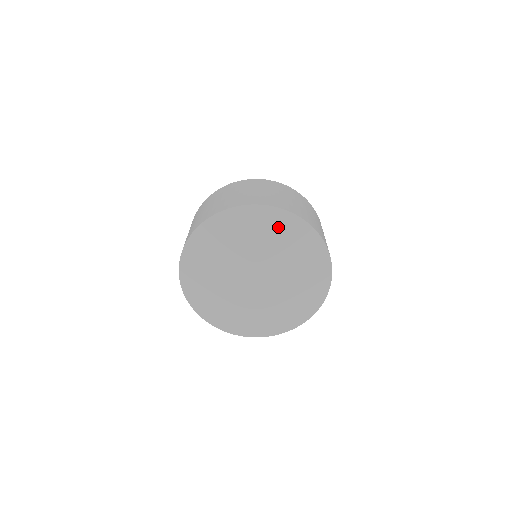
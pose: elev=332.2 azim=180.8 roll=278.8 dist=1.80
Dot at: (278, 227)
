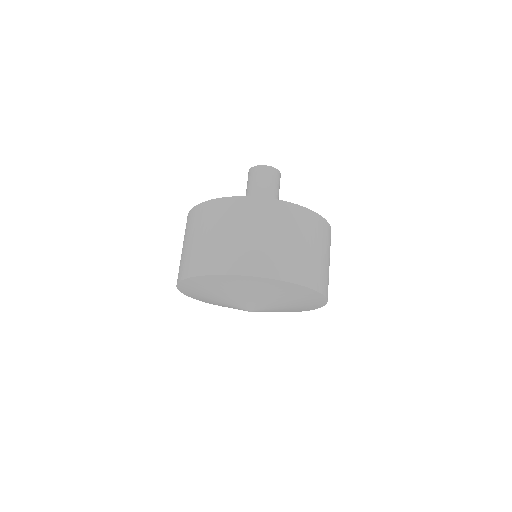
Dot at: (221, 284)
